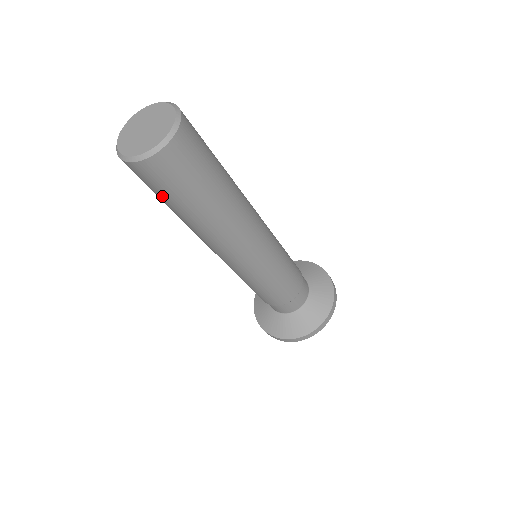
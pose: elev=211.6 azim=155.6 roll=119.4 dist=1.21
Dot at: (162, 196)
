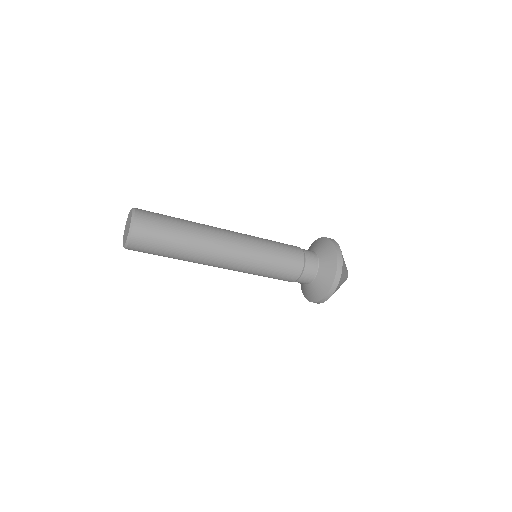
Dot at: (157, 254)
